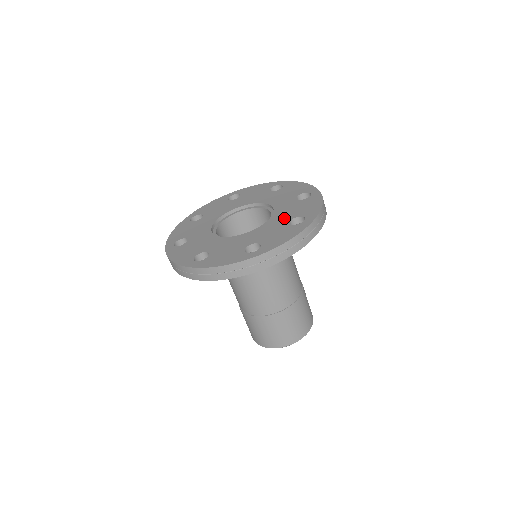
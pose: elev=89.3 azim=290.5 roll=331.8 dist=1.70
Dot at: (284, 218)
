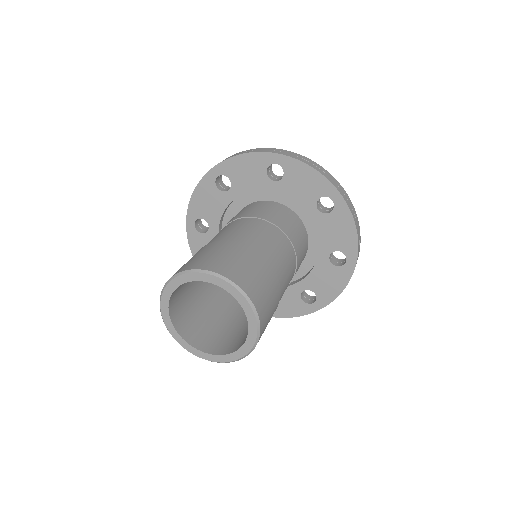
Dot at: occluded
